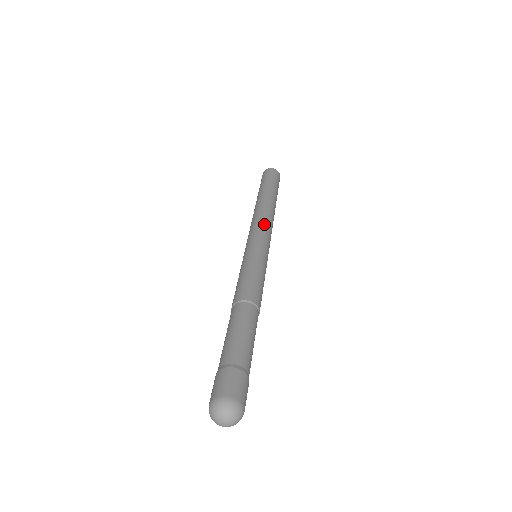
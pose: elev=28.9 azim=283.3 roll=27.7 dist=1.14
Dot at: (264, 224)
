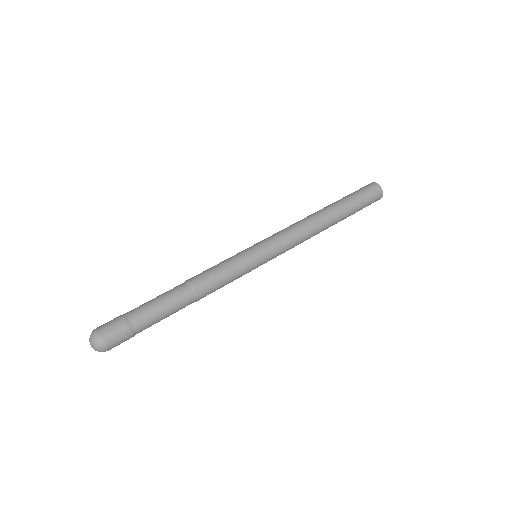
Dot at: (285, 230)
